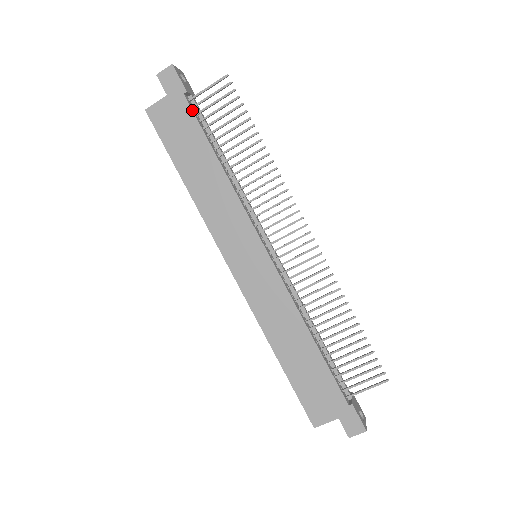
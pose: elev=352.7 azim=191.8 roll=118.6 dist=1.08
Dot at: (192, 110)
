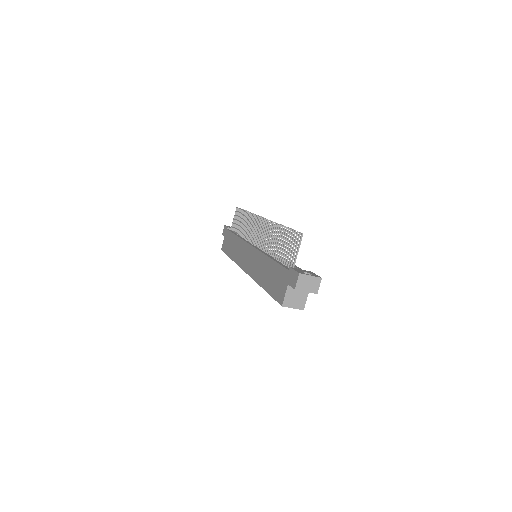
Dot at: (229, 231)
